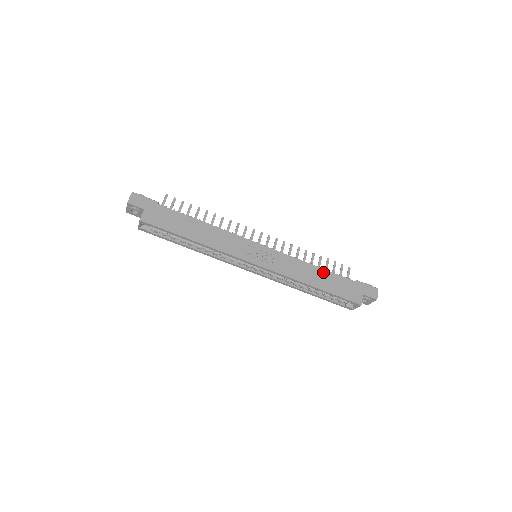
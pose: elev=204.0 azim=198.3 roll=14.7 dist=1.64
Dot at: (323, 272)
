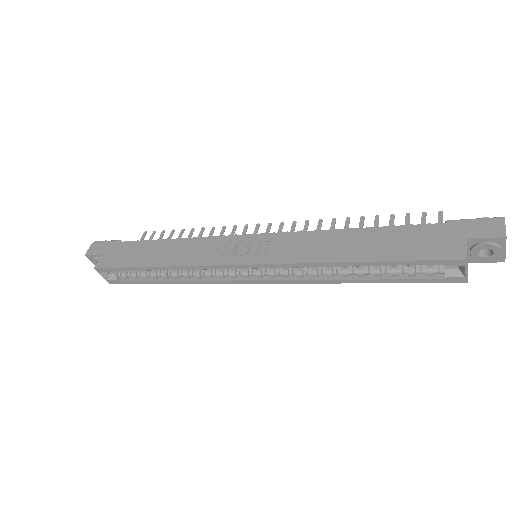
Dot at: (368, 232)
